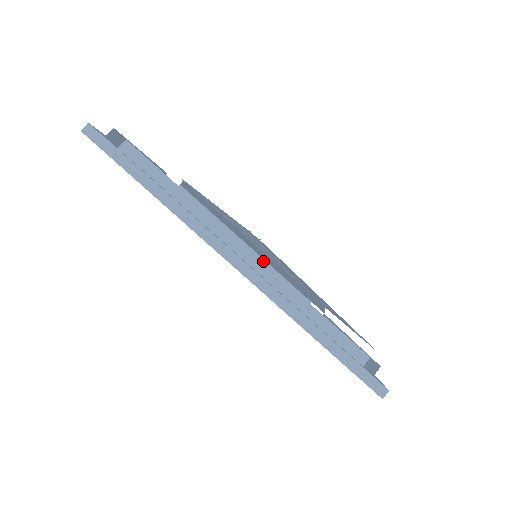
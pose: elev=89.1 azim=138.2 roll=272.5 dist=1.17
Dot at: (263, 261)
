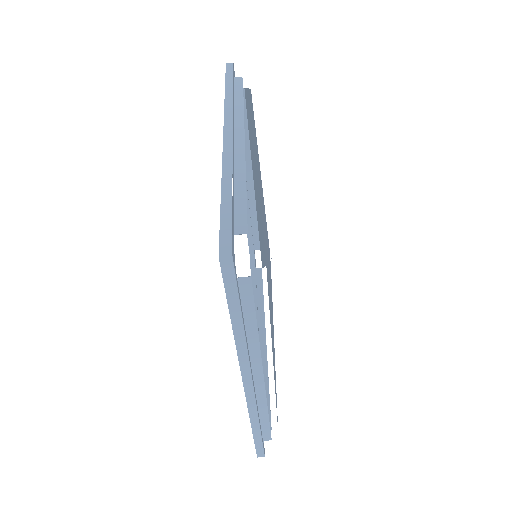
Dot at: (254, 201)
